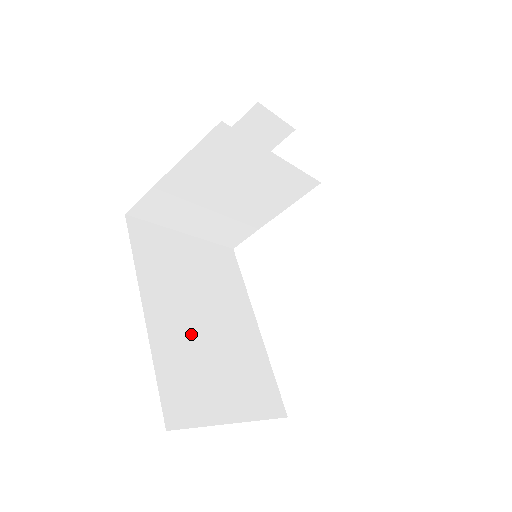
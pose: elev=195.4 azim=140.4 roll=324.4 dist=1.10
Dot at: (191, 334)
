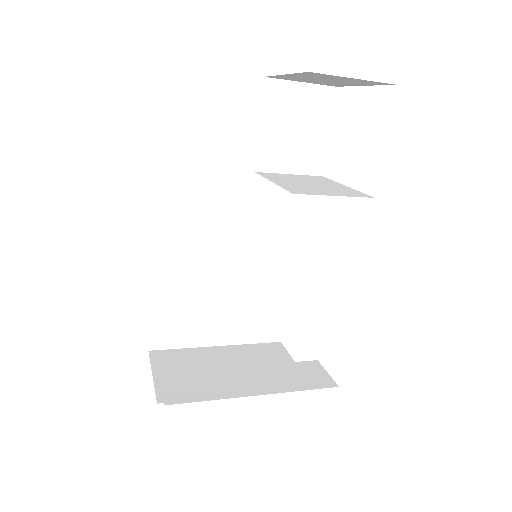
Dot at: (198, 279)
